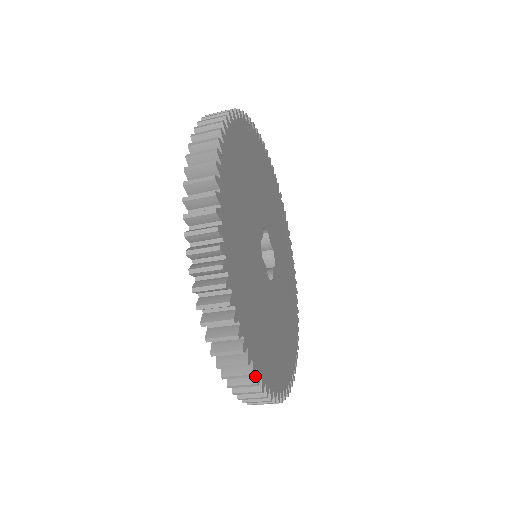
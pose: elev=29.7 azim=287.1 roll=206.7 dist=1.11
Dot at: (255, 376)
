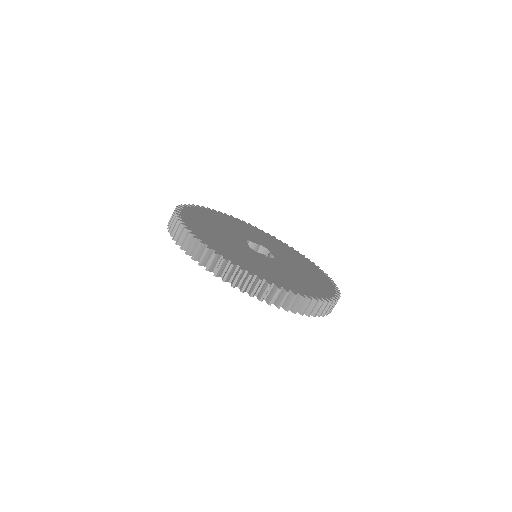
Dot at: (306, 298)
